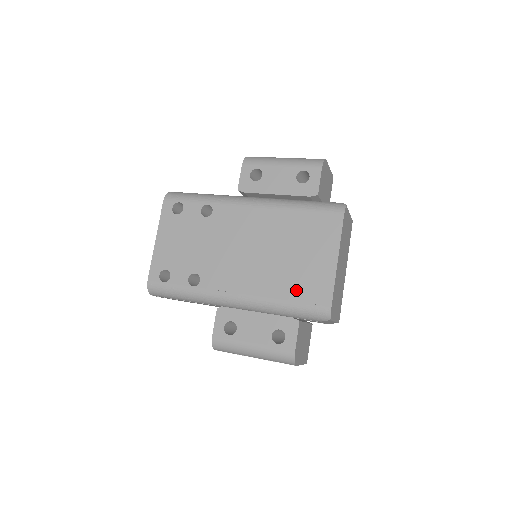
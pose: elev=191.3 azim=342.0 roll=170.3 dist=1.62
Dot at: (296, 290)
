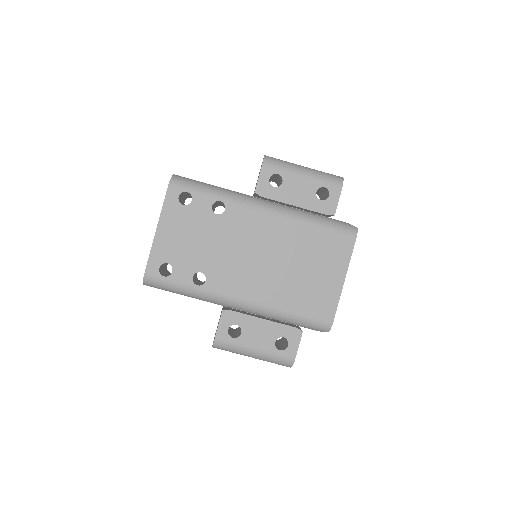
Dot at: (303, 303)
